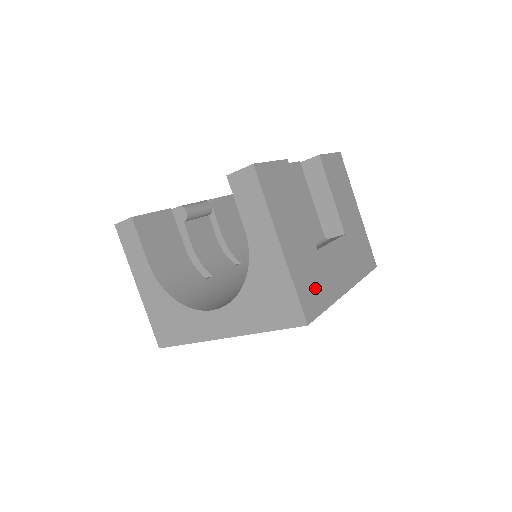
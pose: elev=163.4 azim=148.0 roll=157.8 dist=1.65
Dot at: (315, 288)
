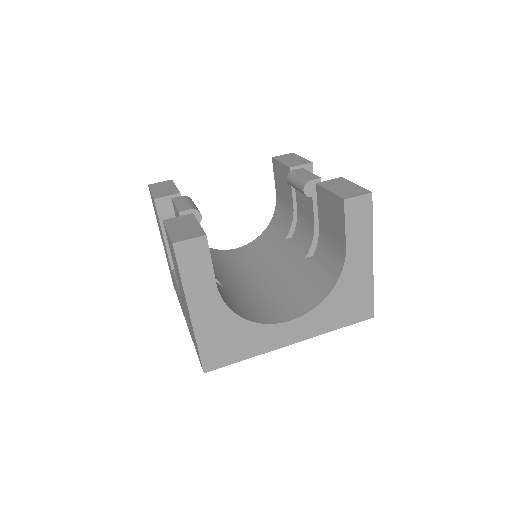
Dot at: occluded
